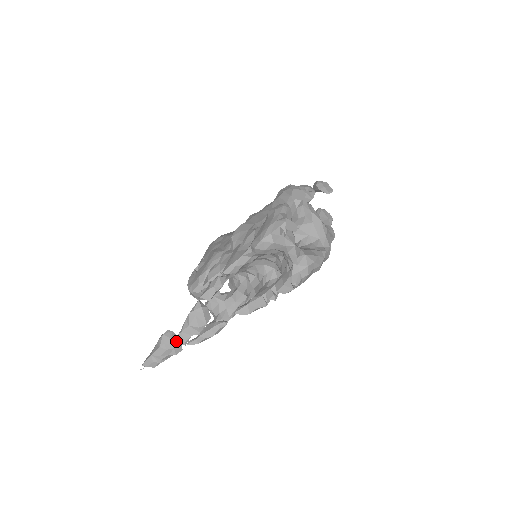
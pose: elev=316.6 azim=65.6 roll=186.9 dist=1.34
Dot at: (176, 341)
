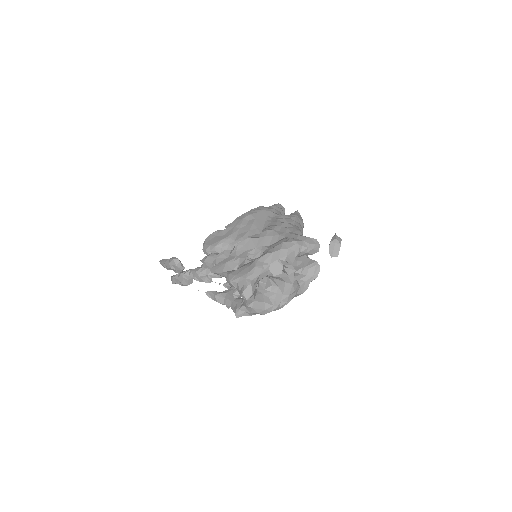
Dot at: (179, 268)
